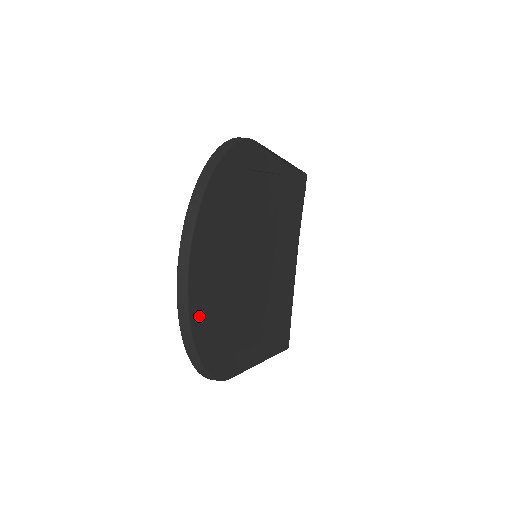
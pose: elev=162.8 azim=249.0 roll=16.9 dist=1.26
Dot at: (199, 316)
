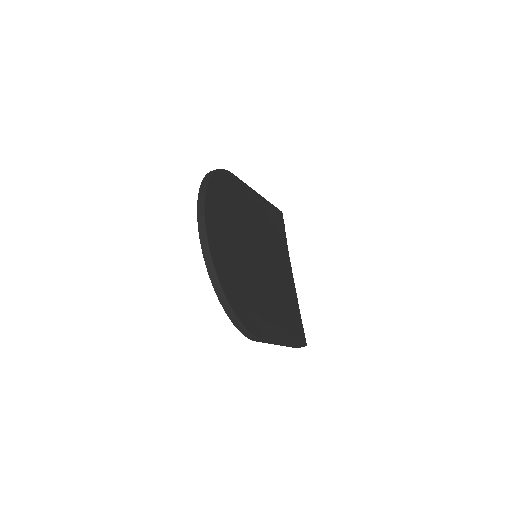
Dot at: (221, 270)
